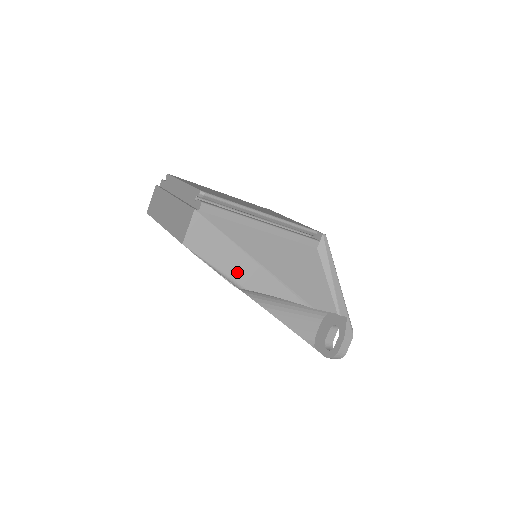
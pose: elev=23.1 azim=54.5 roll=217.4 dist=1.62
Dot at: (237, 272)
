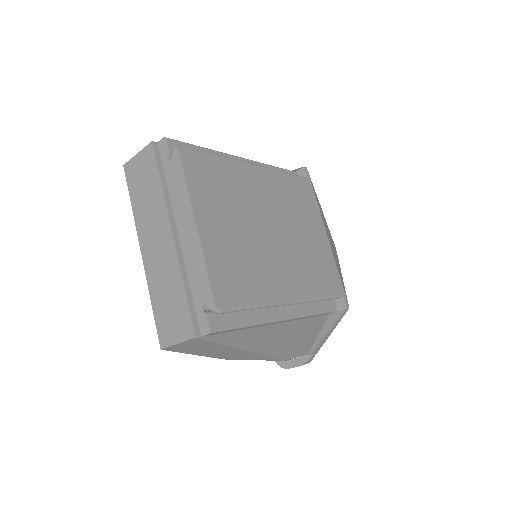
Dot at: (220, 355)
